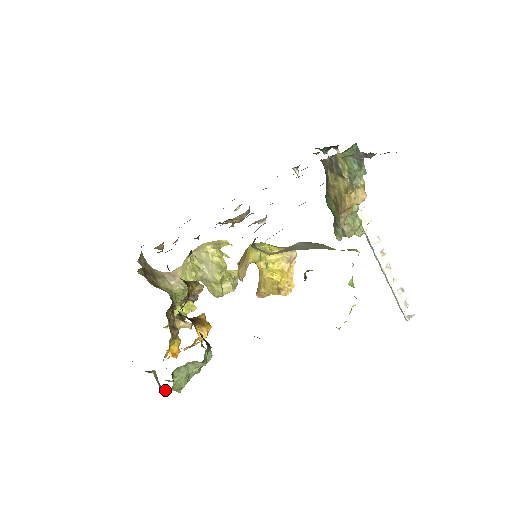
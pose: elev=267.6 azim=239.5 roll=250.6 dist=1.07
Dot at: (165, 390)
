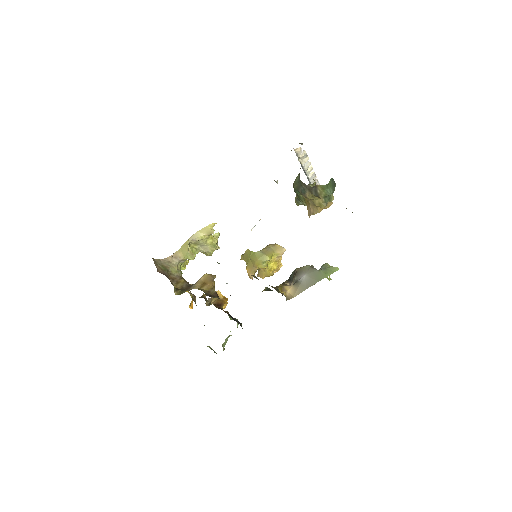
Dot at: occluded
